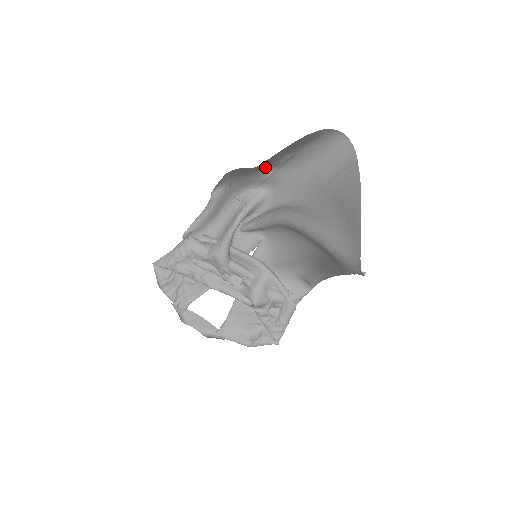
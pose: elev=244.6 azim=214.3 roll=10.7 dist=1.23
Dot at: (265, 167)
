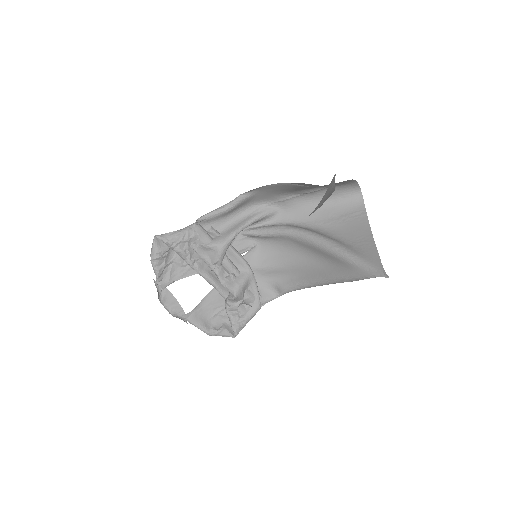
Dot at: (294, 191)
